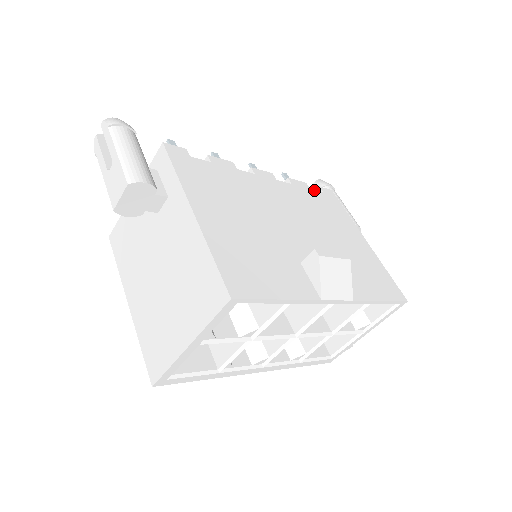
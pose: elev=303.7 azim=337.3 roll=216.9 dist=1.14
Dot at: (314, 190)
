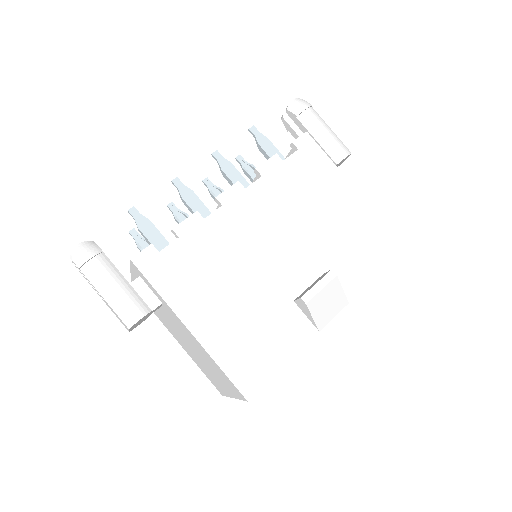
Dot at: (287, 158)
